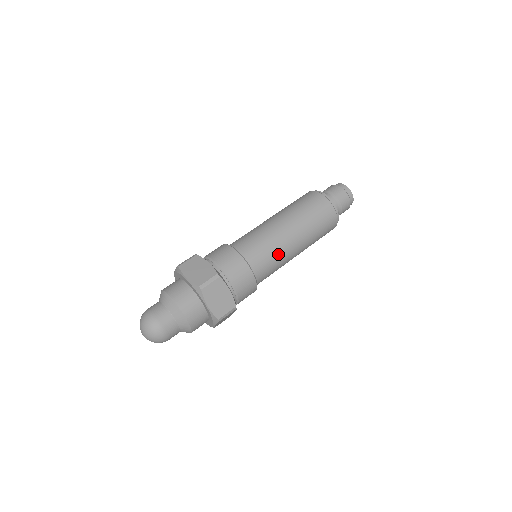
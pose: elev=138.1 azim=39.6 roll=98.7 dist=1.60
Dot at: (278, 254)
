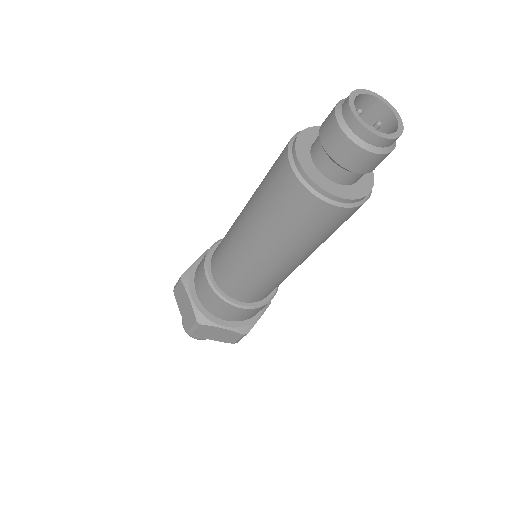
Dot at: (264, 280)
